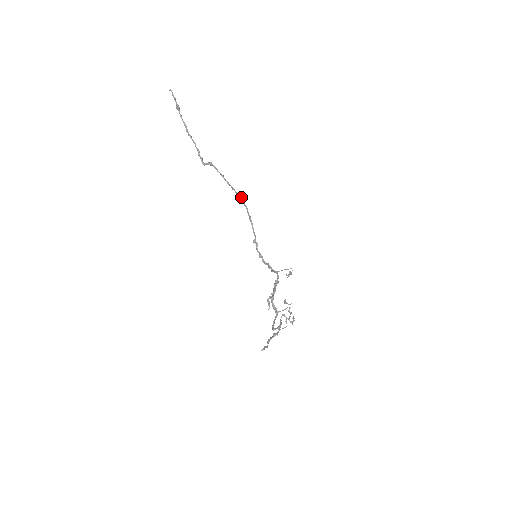
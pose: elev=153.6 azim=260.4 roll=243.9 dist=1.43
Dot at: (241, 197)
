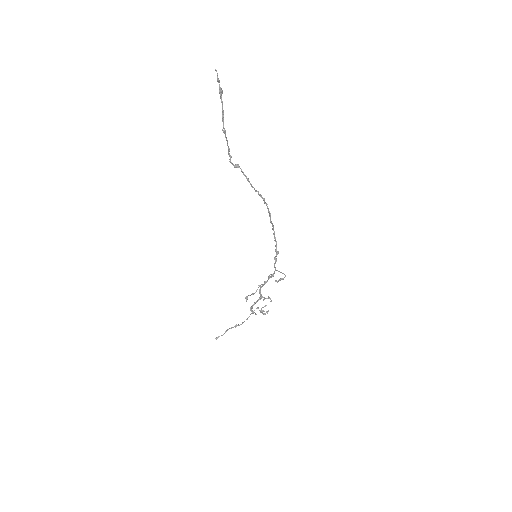
Dot at: (263, 200)
